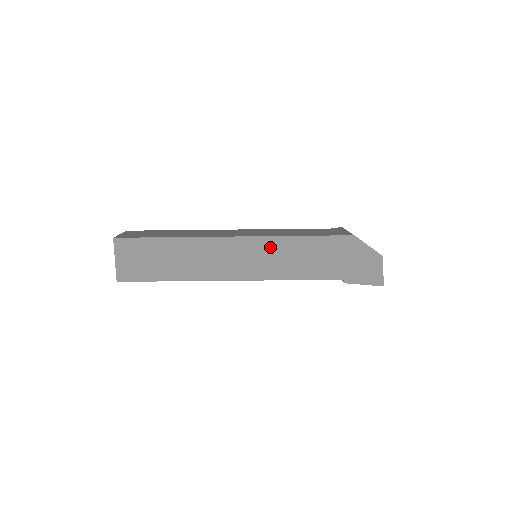
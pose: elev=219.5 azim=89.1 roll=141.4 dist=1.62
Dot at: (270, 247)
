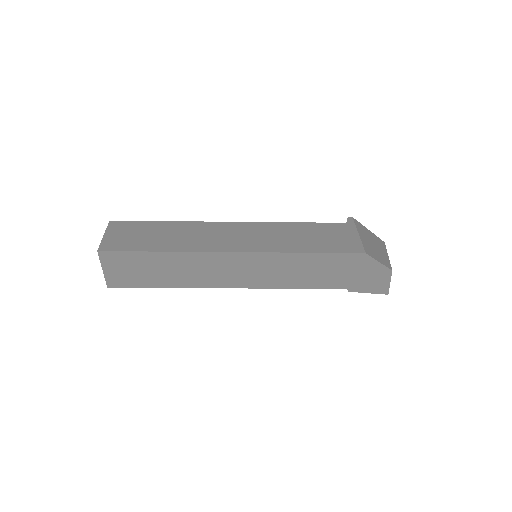
Dot at: (272, 262)
